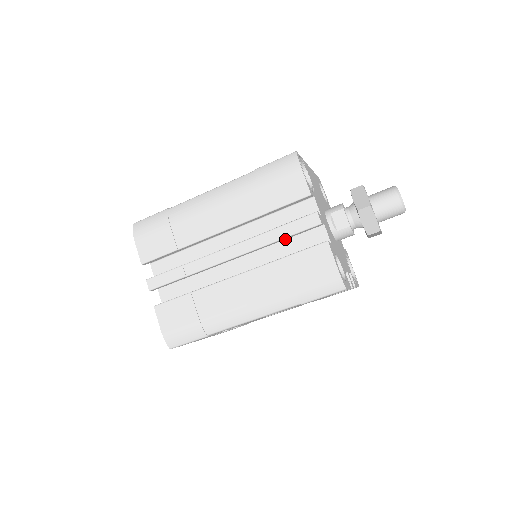
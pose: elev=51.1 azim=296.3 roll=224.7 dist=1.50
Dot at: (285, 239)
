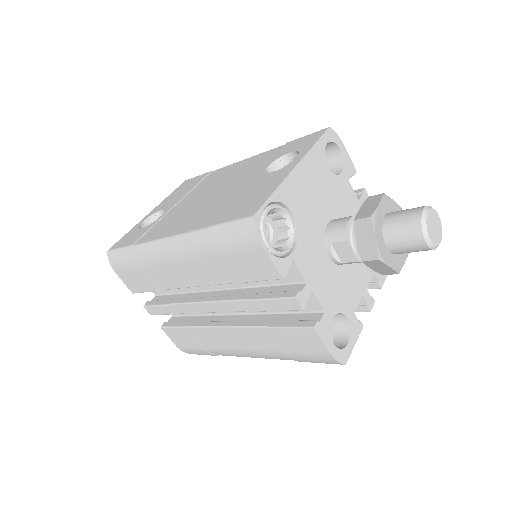
Dot at: occluded
